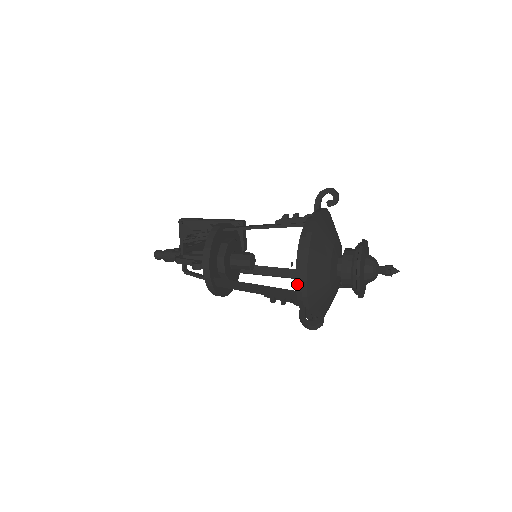
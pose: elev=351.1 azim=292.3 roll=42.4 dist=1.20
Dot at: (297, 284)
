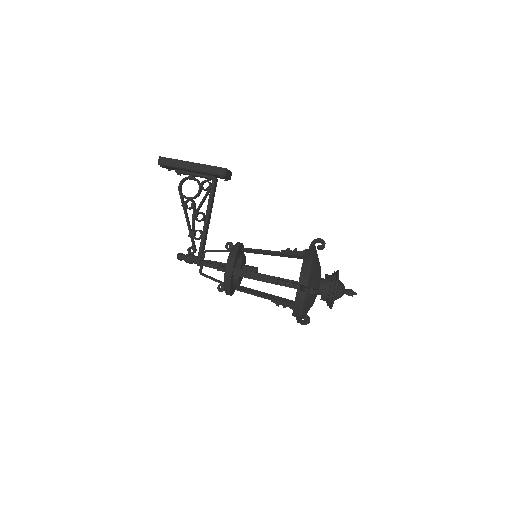
Dot at: occluded
